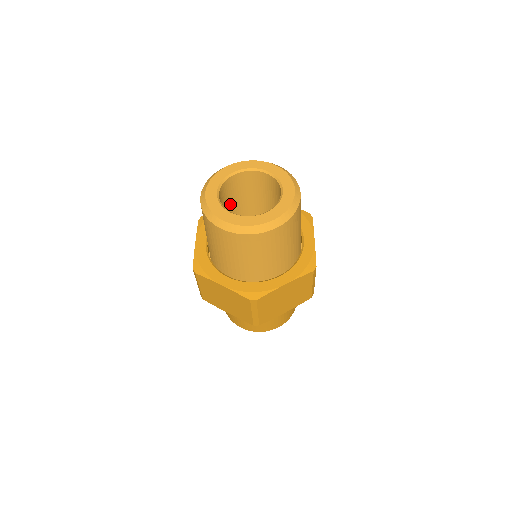
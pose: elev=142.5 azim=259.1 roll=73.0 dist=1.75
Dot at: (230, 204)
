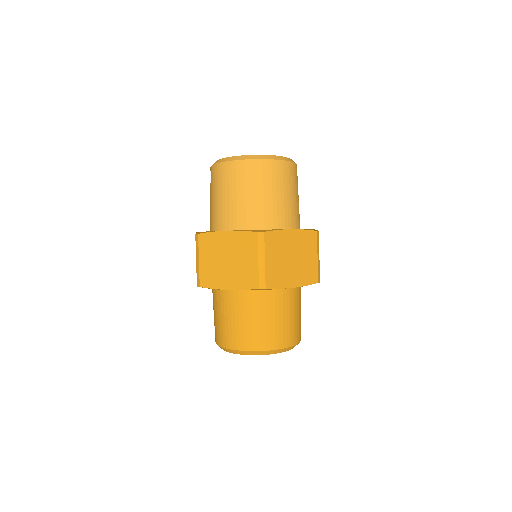
Dot at: occluded
